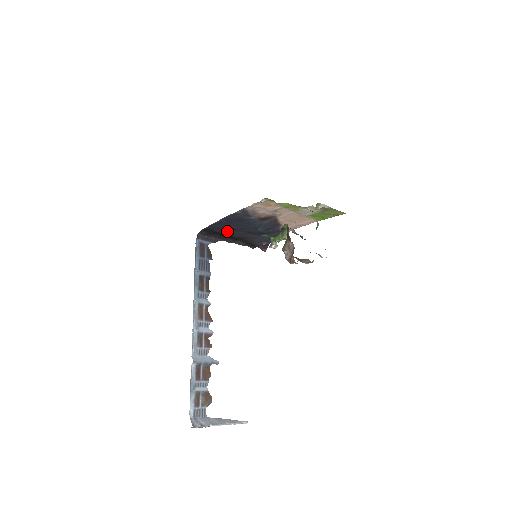
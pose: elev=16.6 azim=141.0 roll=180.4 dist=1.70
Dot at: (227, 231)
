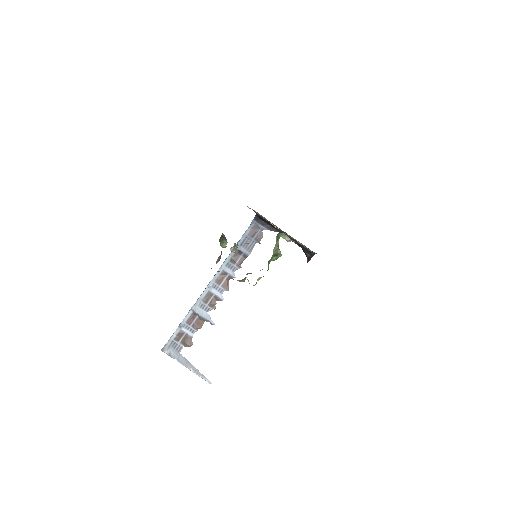
Dot at: occluded
